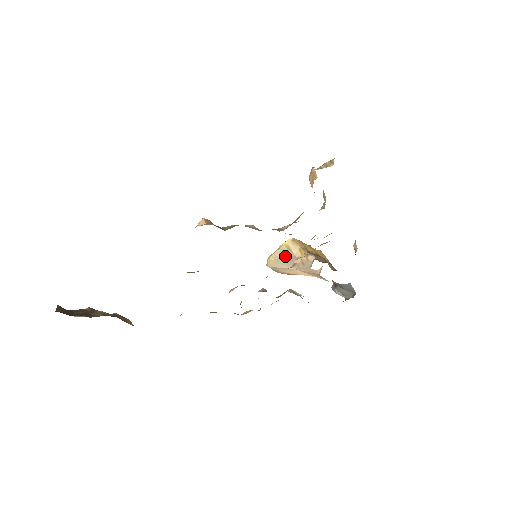
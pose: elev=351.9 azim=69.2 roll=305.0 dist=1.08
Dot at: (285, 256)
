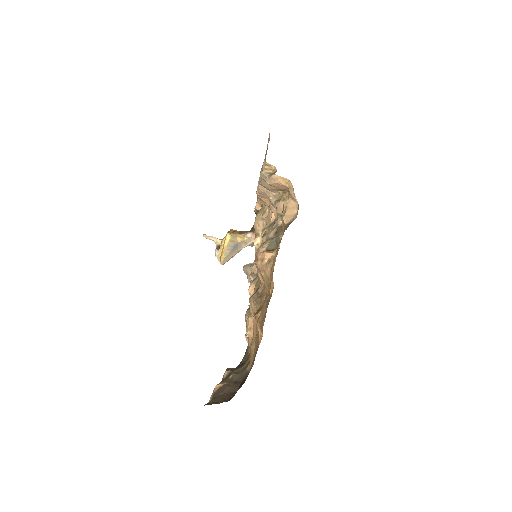
Dot at: (232, 248)
